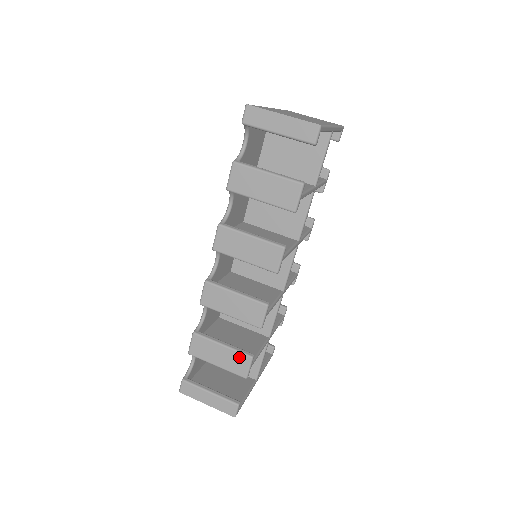
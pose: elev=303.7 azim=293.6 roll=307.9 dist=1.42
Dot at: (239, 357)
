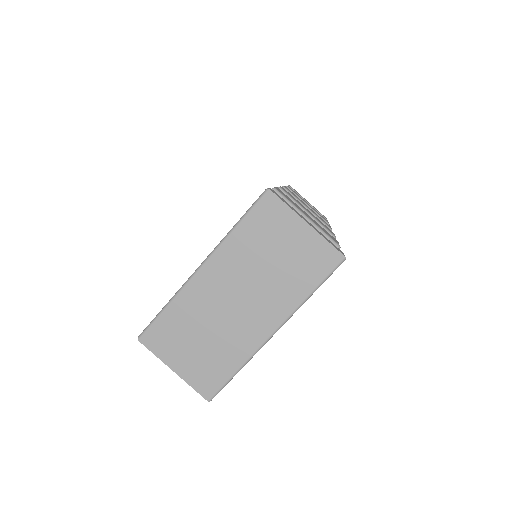
Dot at: occluded
